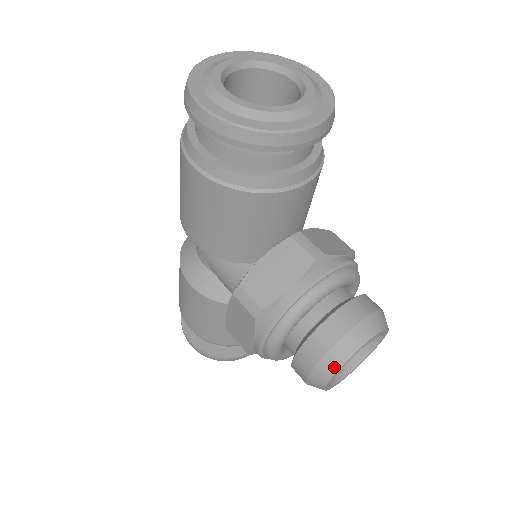
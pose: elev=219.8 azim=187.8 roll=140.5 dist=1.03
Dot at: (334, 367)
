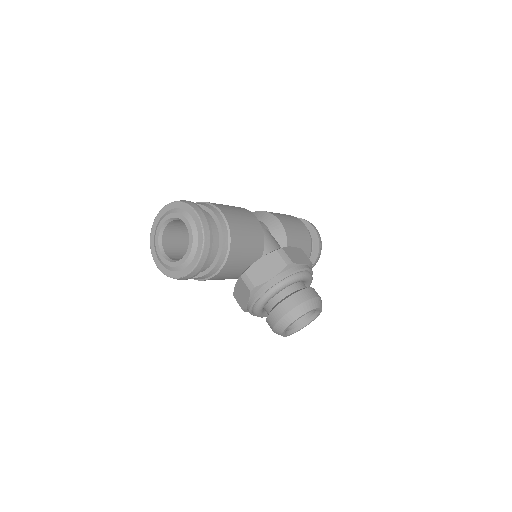
Dot at: occluded
